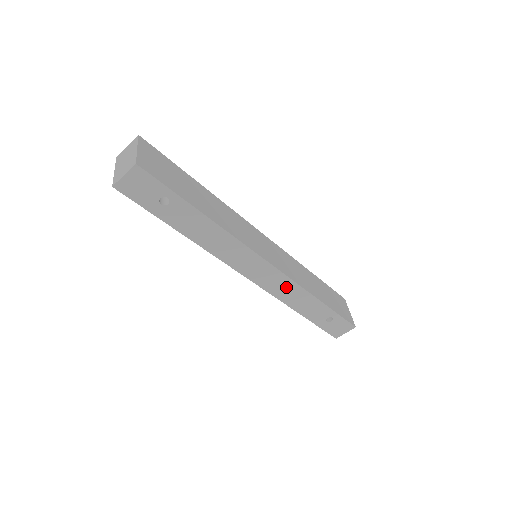
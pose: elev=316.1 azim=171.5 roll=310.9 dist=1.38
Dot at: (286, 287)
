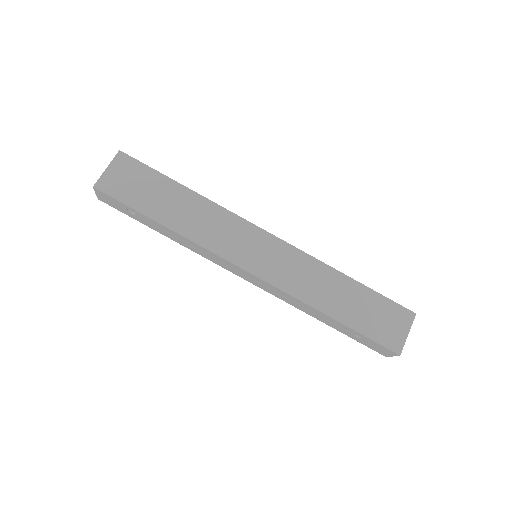
Dot at: (283, 294)
